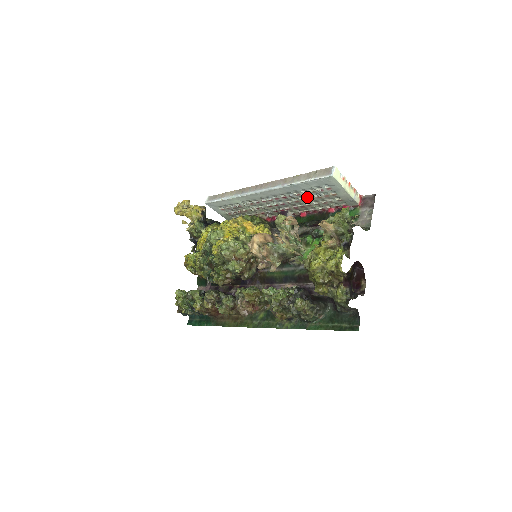
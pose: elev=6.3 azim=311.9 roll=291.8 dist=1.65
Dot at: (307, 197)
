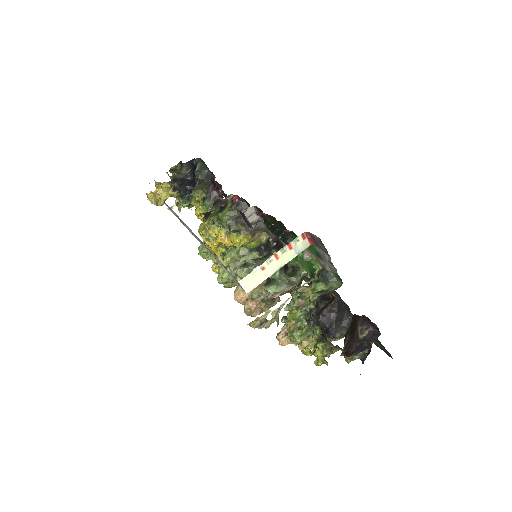
Dot at: occluded
